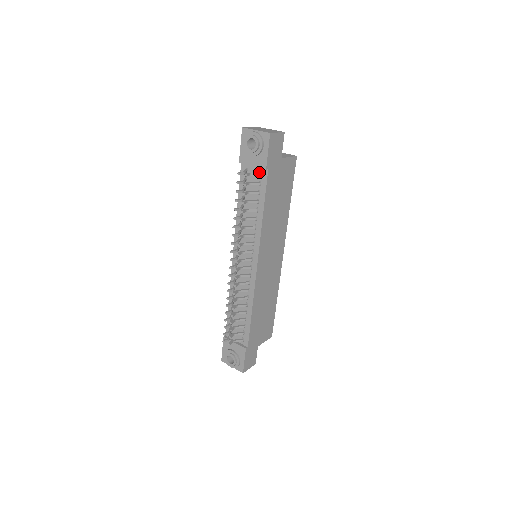
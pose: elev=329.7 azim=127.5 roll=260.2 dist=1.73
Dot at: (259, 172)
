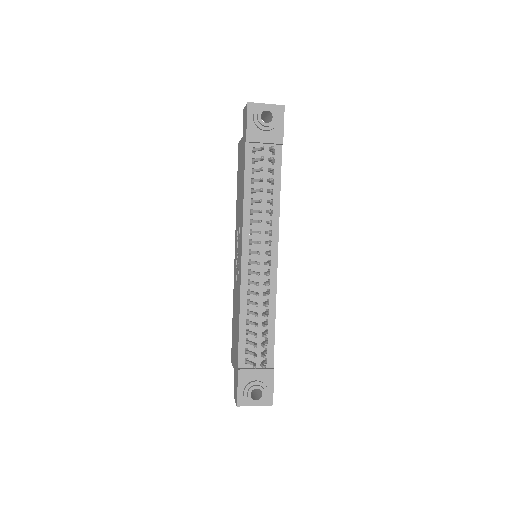
Dot at: occluded
